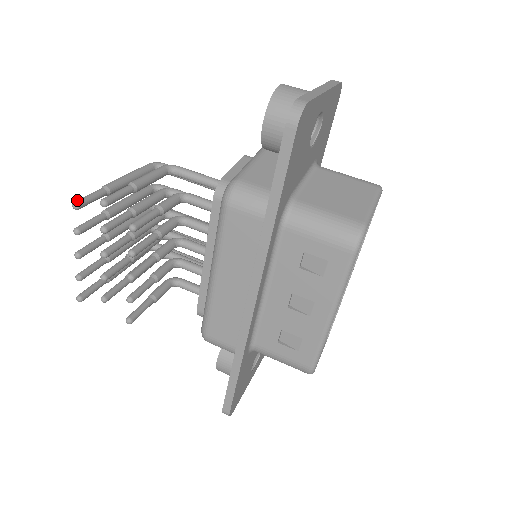
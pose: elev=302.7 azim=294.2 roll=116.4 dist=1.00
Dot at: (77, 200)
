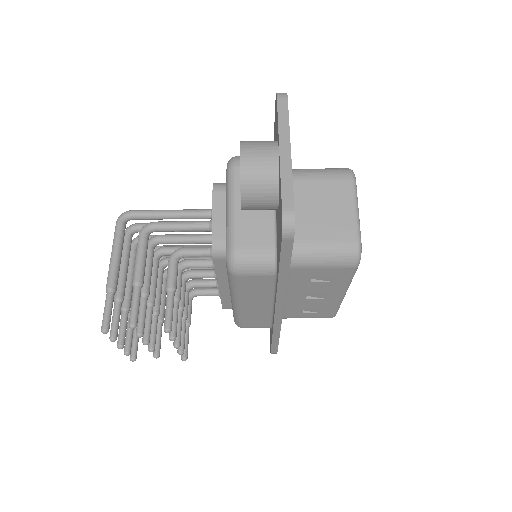
Dot at: (102, 326)
